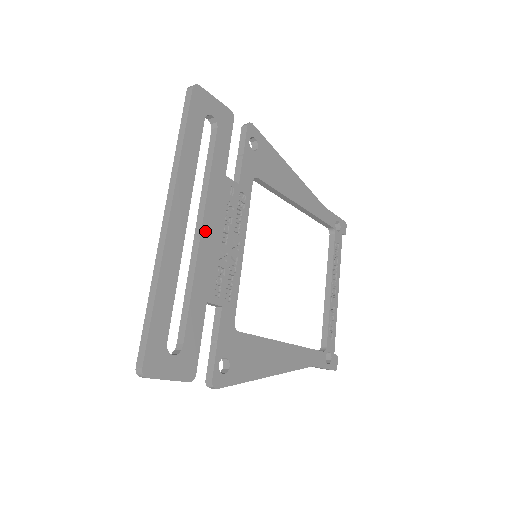
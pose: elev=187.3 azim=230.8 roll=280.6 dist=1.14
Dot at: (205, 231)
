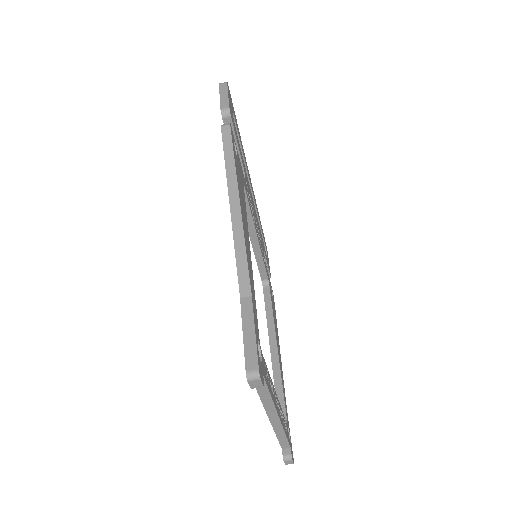
Dot at: (253, 204)
